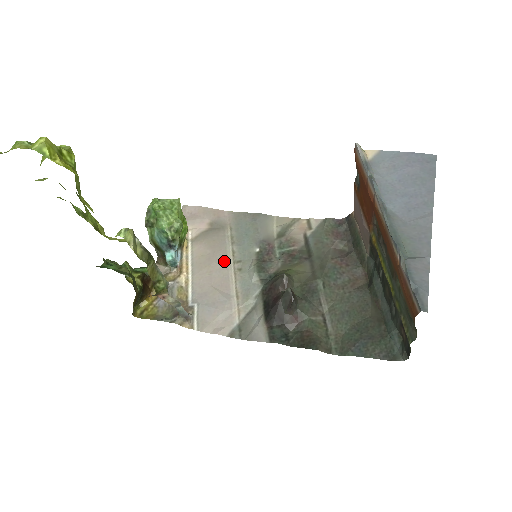
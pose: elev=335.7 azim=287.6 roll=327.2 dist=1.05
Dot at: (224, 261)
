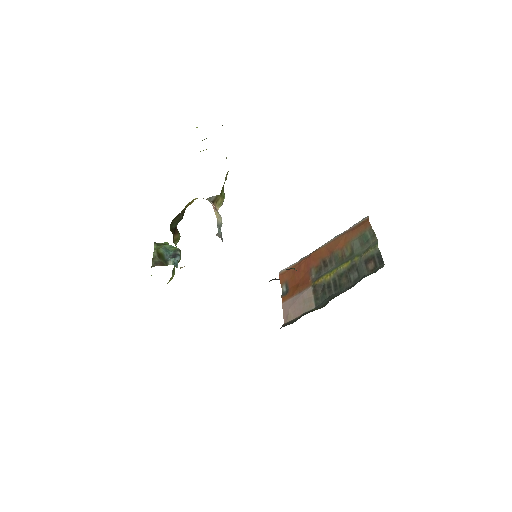
Dot at: occluded
